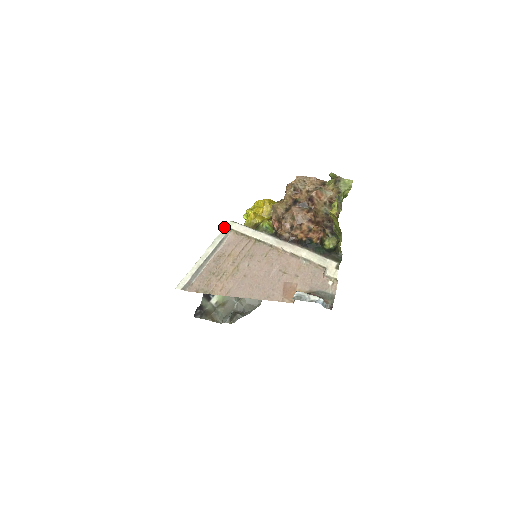
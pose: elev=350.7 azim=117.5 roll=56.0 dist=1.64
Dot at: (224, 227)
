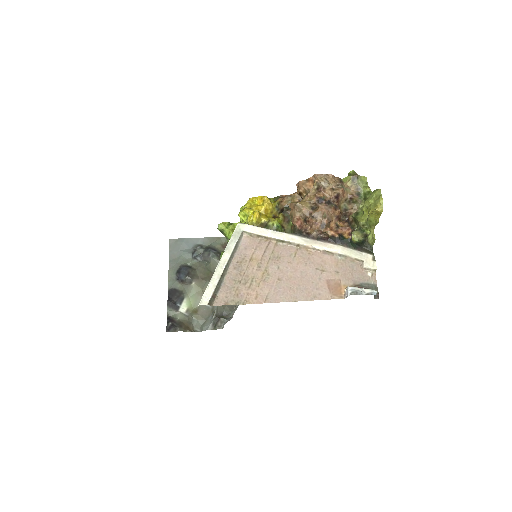
Dot at: (234, 230)
